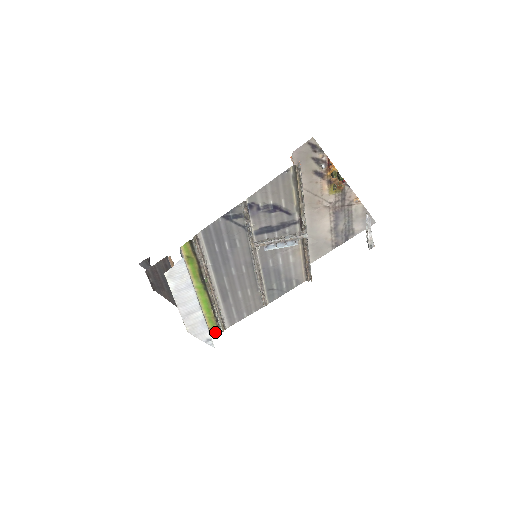
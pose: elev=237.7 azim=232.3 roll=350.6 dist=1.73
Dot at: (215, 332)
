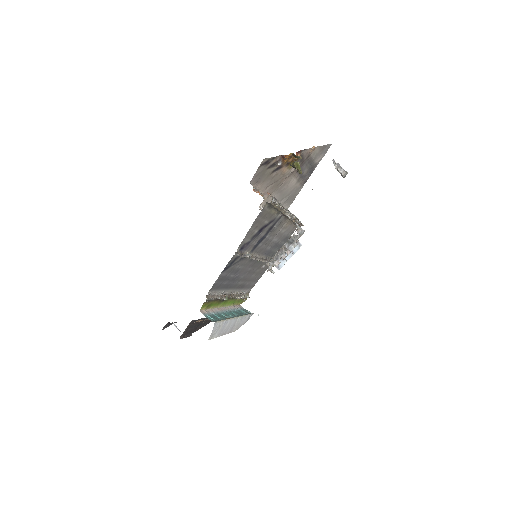
Dot at: (243, 301)
